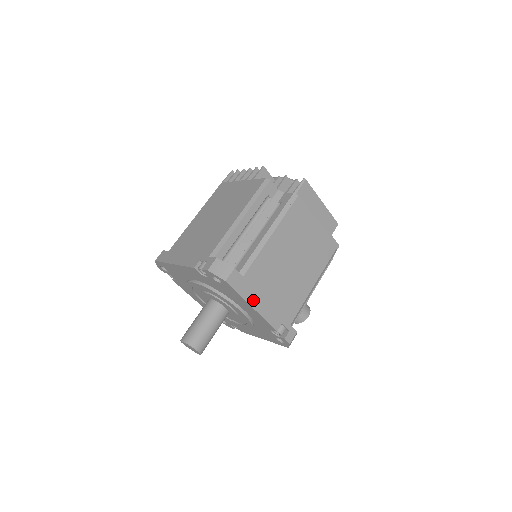
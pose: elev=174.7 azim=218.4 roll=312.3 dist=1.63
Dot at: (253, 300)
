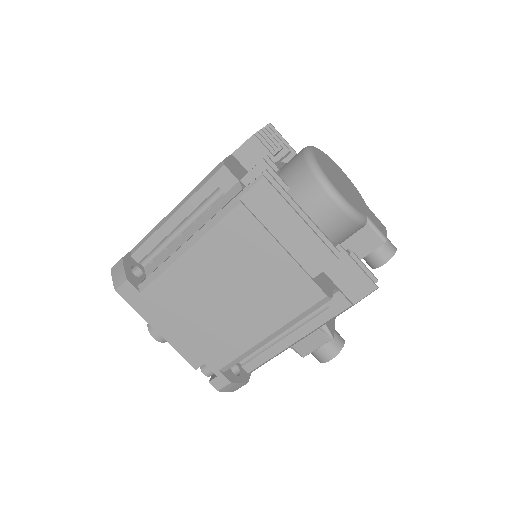
Dot at: (157, 323)
